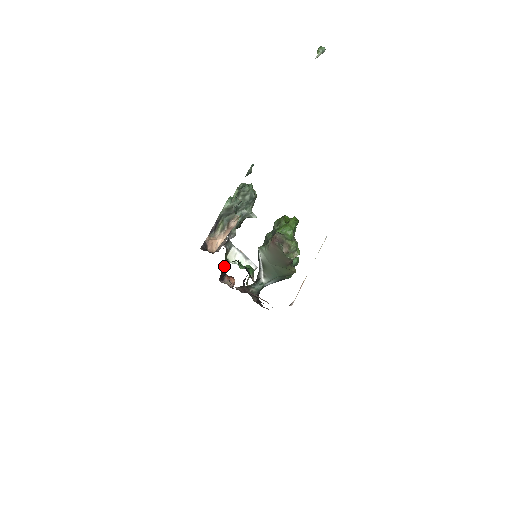
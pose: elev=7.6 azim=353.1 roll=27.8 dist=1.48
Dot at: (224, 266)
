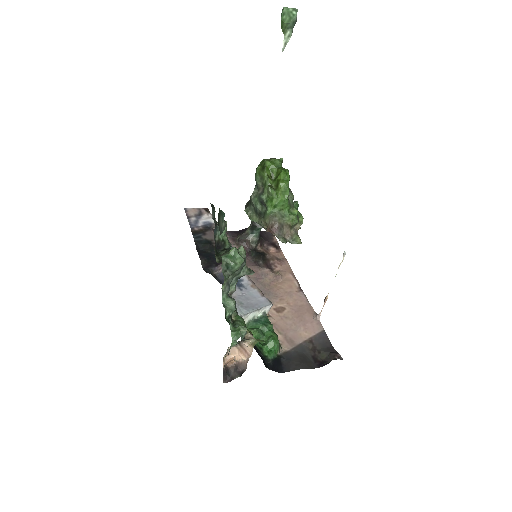
Dot at: occluded
